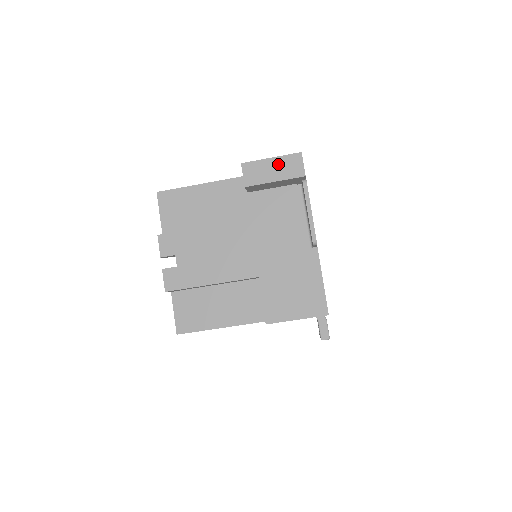
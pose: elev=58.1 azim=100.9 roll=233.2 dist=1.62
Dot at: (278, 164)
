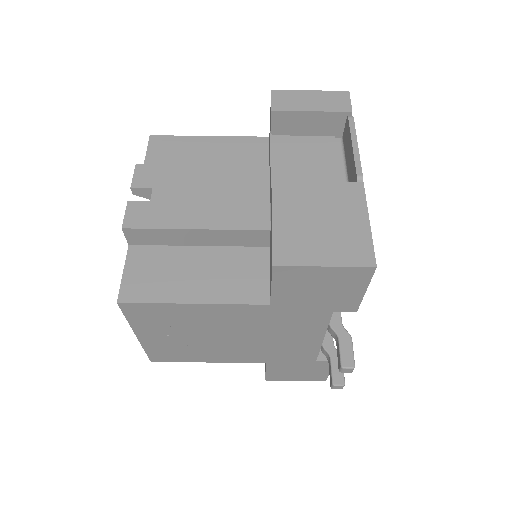
Dot at: (318, 97)
